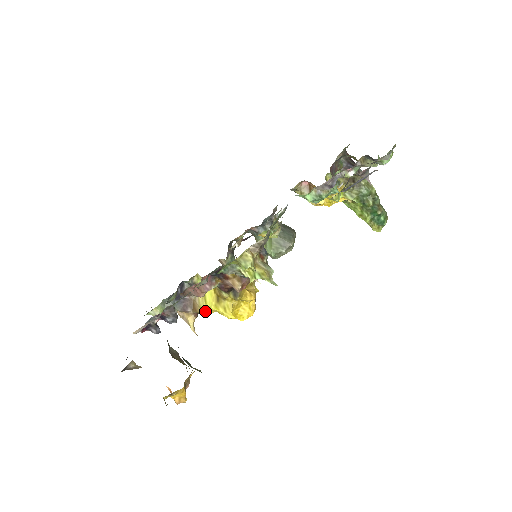
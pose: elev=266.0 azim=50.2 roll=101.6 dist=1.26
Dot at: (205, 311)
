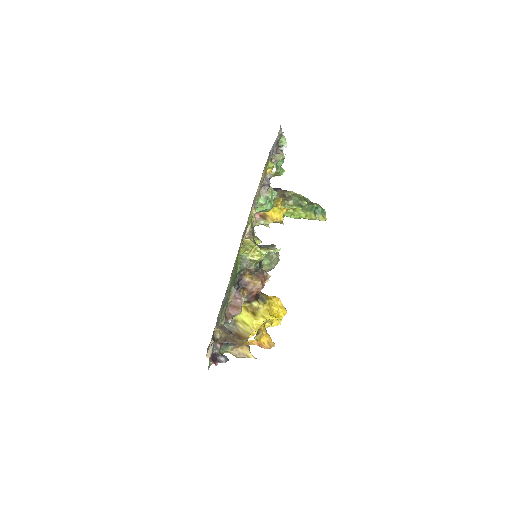
Dot at: (251, 331)
